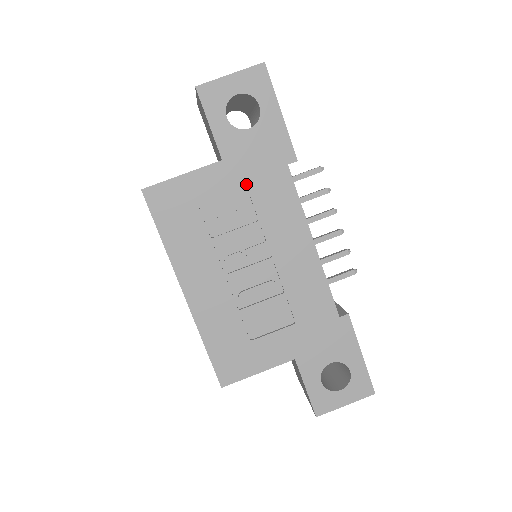
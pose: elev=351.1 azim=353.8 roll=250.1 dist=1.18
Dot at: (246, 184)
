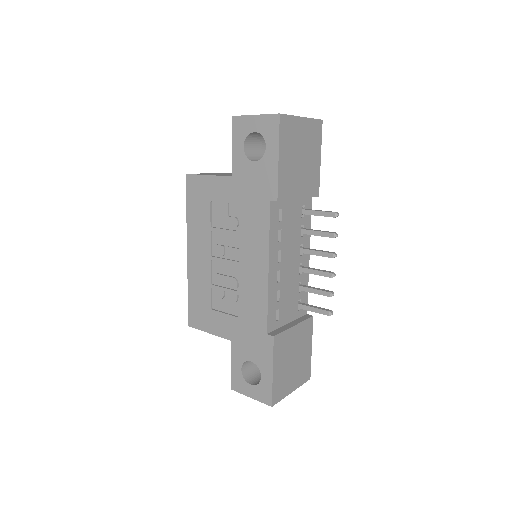
Dot at: (240, 201)
